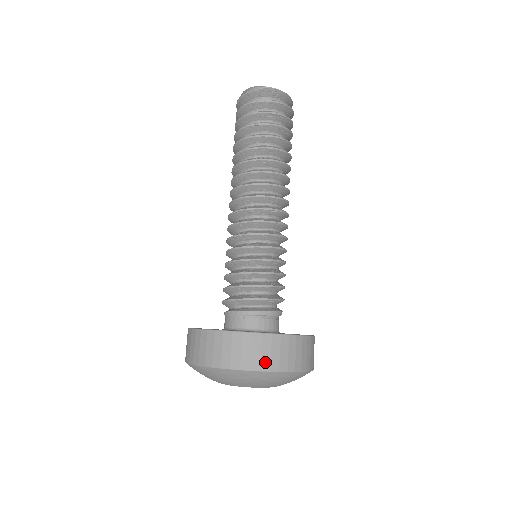
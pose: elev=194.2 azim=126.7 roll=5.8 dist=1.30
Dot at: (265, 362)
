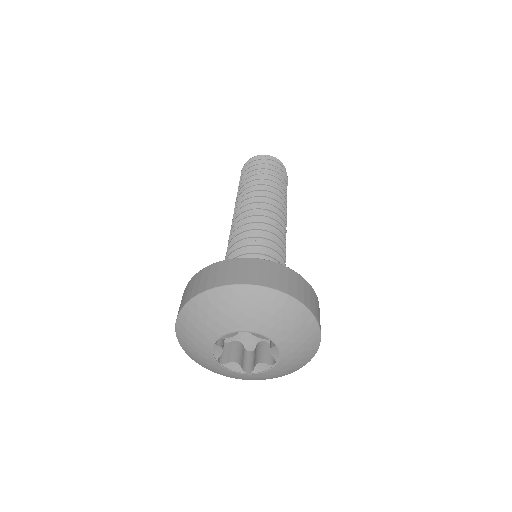
Dot at: (252, 278)
